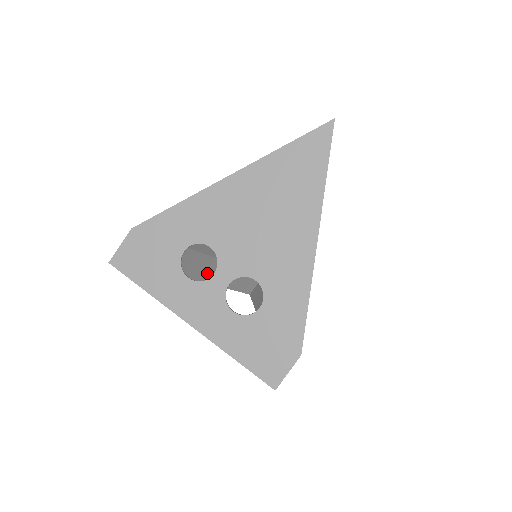
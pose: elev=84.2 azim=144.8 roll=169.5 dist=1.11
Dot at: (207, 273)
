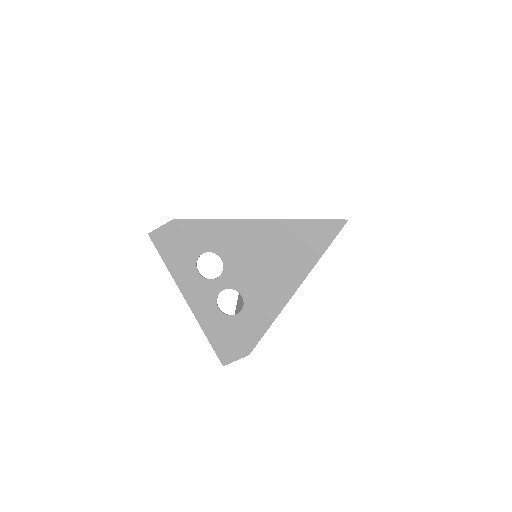
Dot at: occluded
